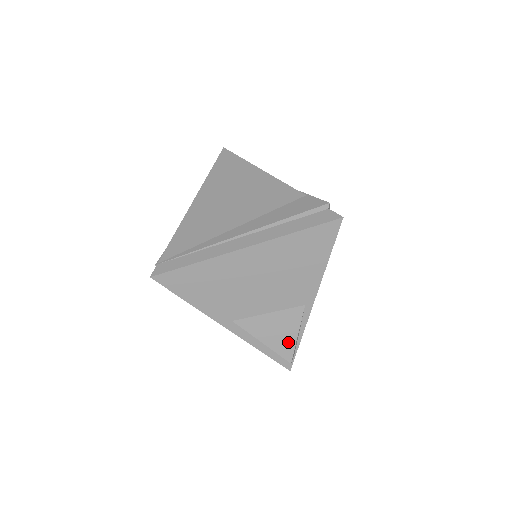
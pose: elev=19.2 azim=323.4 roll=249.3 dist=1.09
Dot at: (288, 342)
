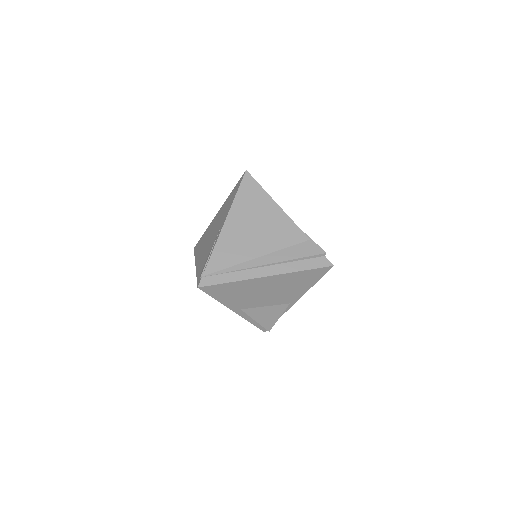
Dot at: (272, 321)
